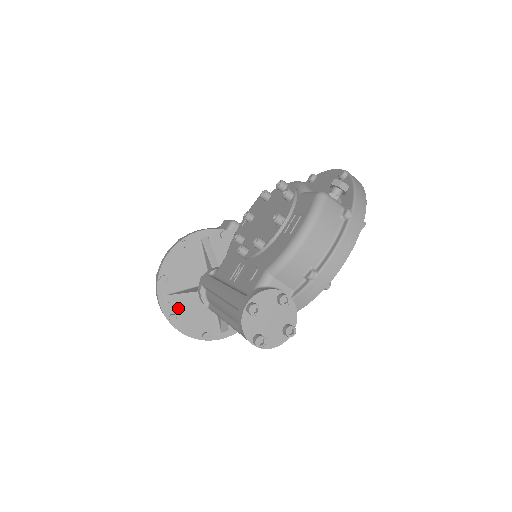
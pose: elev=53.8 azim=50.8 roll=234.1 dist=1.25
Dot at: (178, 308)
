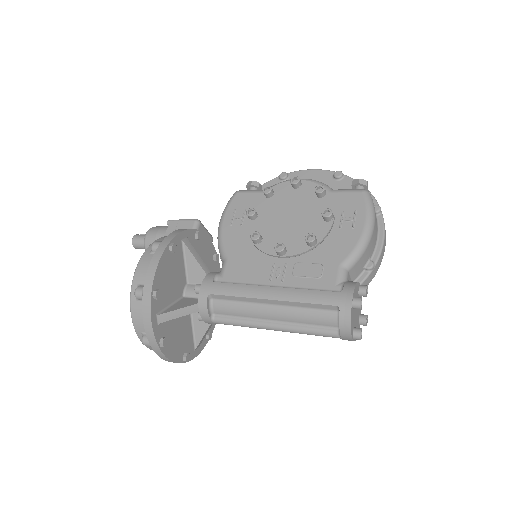
Dot at: (166, 329)
